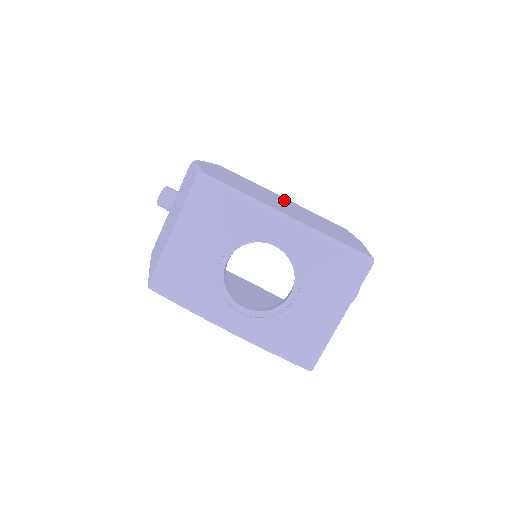
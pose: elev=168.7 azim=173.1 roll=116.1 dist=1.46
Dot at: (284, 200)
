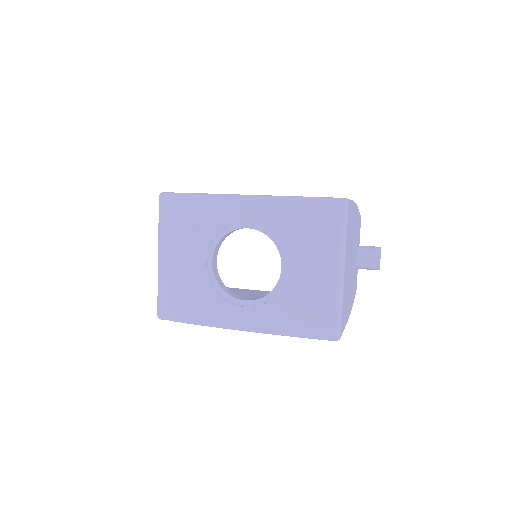
Dot at: occluded
